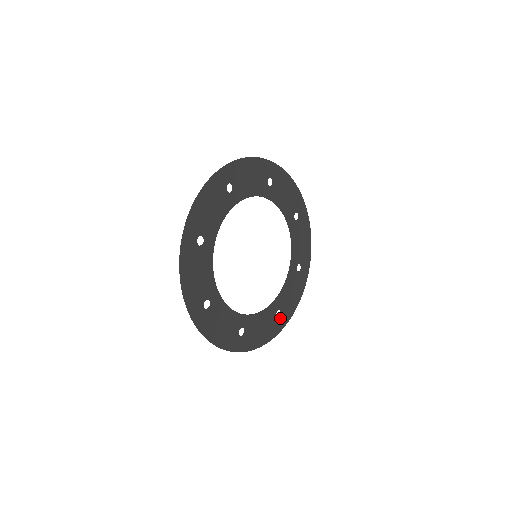
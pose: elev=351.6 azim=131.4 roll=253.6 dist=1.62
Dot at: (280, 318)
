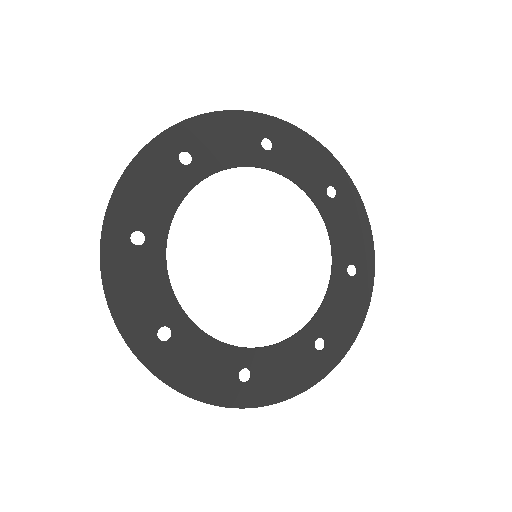
Dot at: (359, 272)
